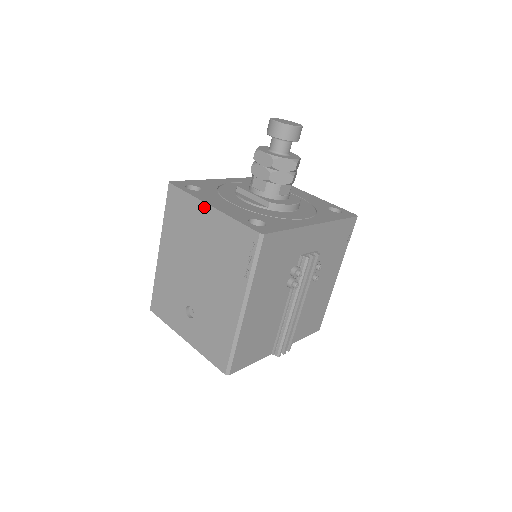
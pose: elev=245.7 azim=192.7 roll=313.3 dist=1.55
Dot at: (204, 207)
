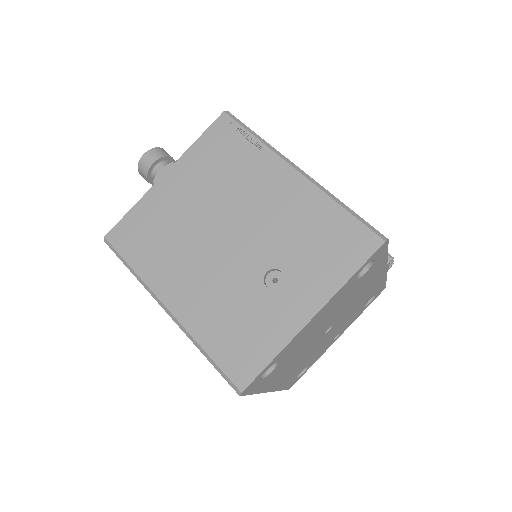
Dot at: (160, 185)
